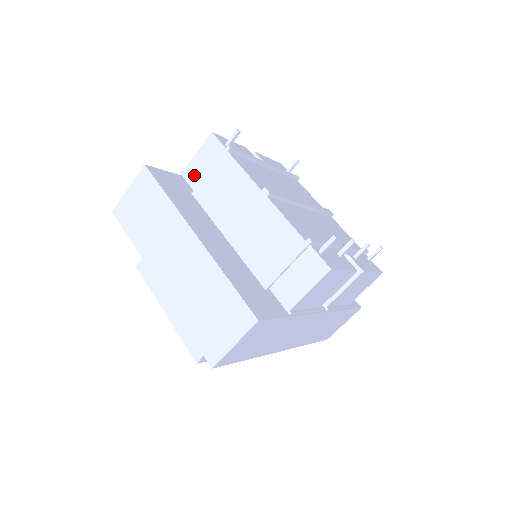
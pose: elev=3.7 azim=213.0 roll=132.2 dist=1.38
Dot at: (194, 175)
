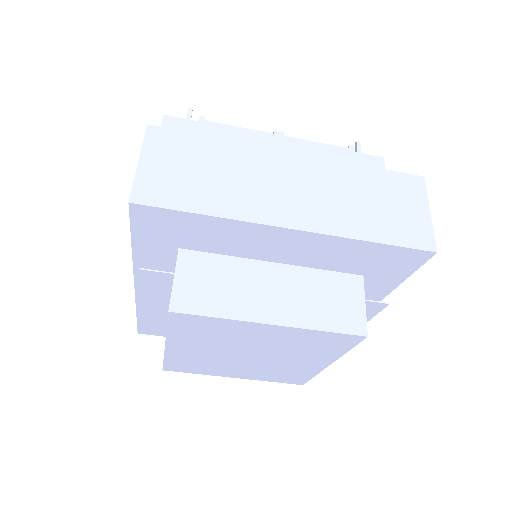
Dot at: occluded
